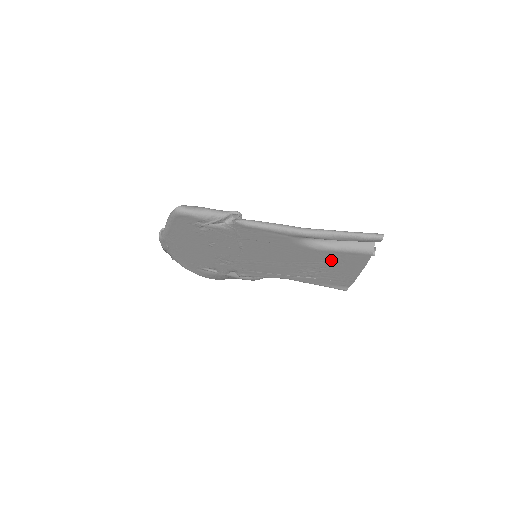
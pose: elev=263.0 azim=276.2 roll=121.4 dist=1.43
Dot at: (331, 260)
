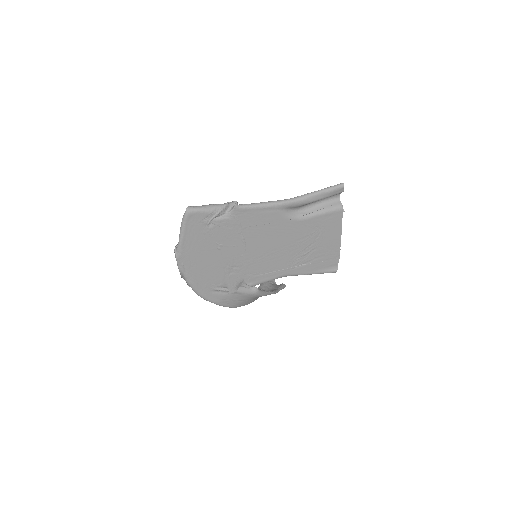
Dot at: (315, 231)
